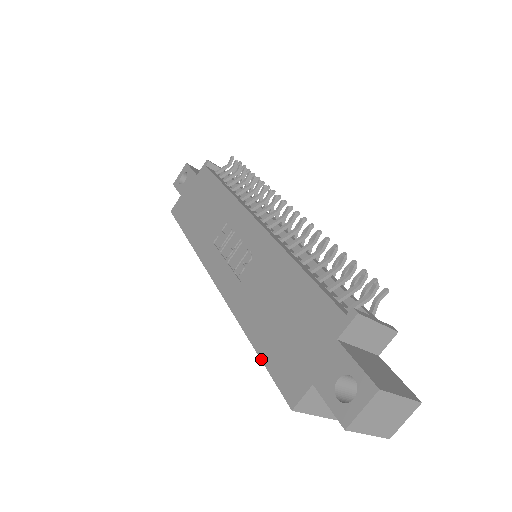
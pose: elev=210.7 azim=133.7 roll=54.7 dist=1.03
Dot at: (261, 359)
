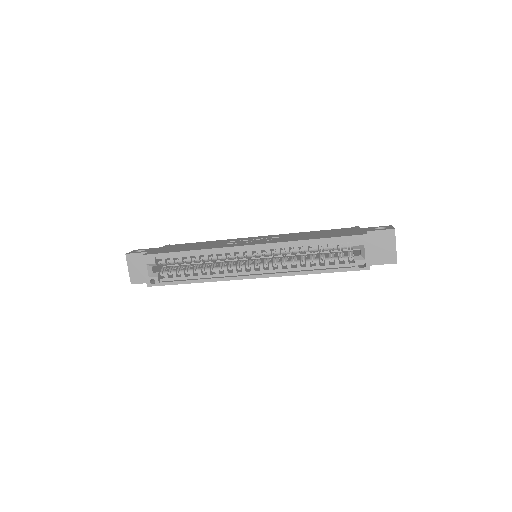
Dot at: (329, 237)
